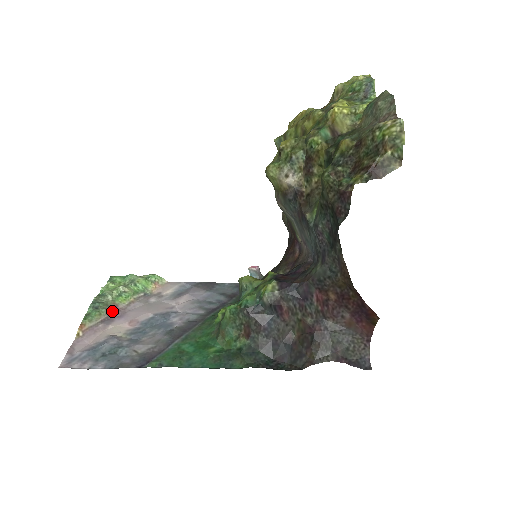
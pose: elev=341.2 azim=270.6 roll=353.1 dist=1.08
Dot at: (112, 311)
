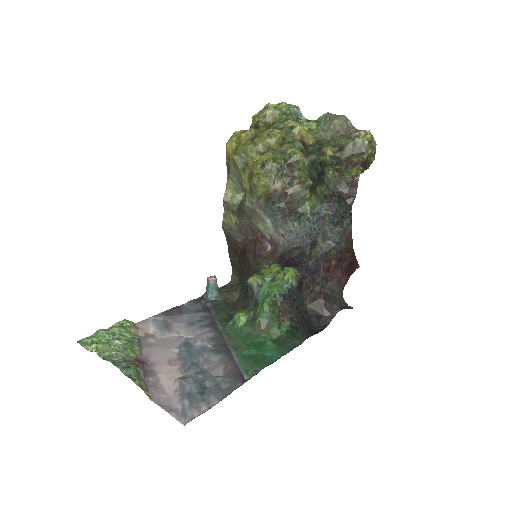
Dot at: (141, 364)
